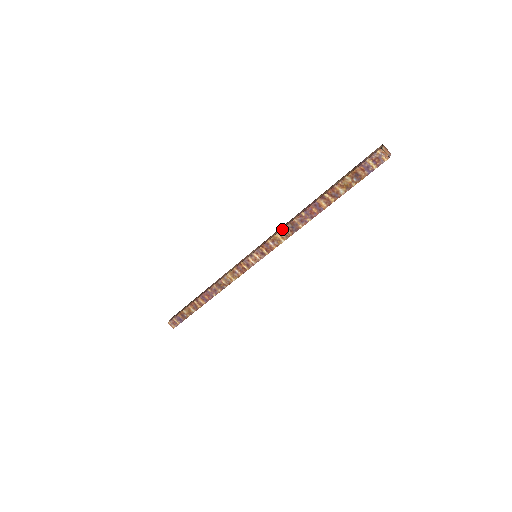
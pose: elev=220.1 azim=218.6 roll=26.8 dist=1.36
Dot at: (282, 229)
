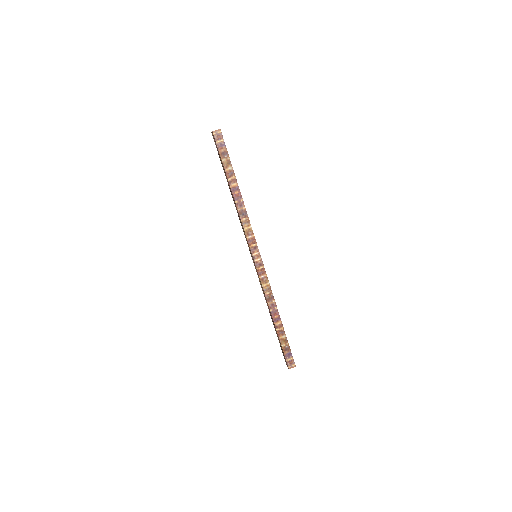
Dot at: (242, 223)
